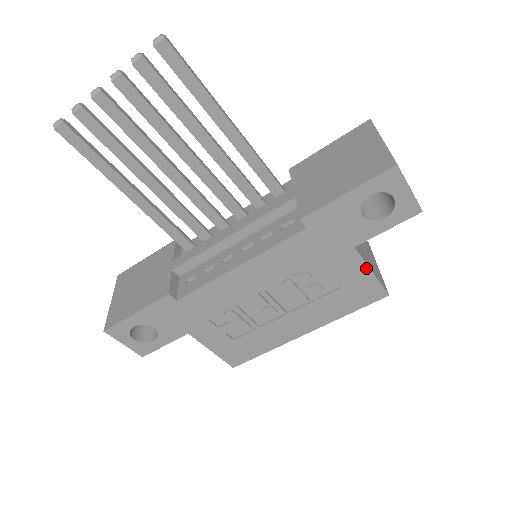
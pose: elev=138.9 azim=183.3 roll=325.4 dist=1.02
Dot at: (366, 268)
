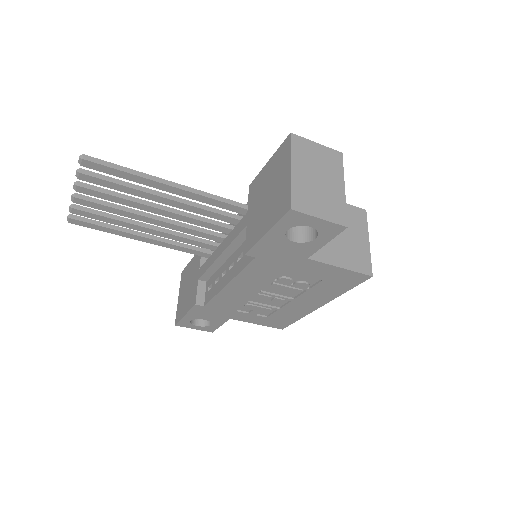
Dot at: (332, 267)
